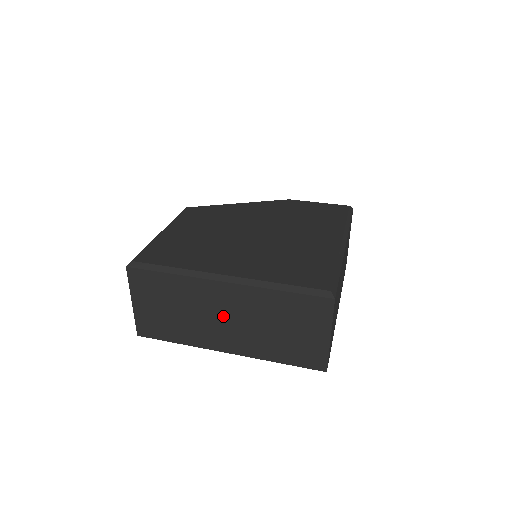
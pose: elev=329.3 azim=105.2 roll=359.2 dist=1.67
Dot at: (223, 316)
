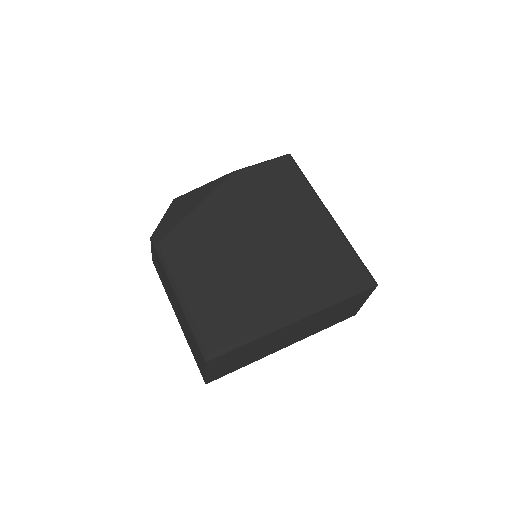
Dot at: (289, 335)
